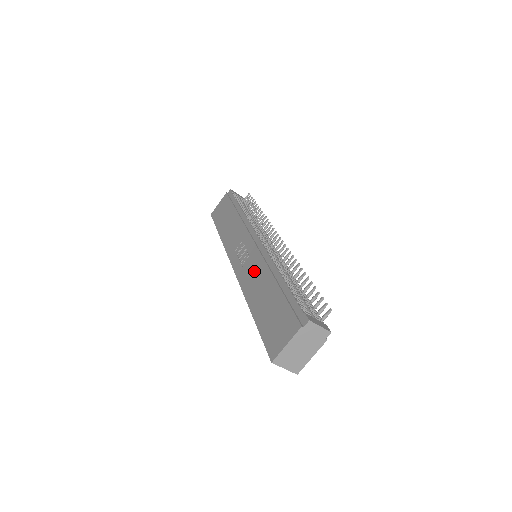
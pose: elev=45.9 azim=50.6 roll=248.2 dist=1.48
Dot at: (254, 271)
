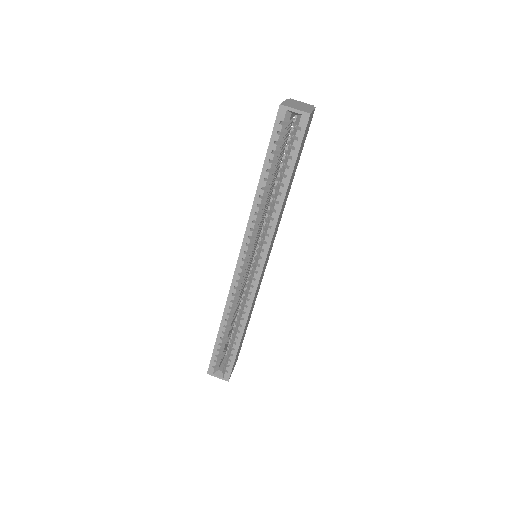
Dot at: occluded
